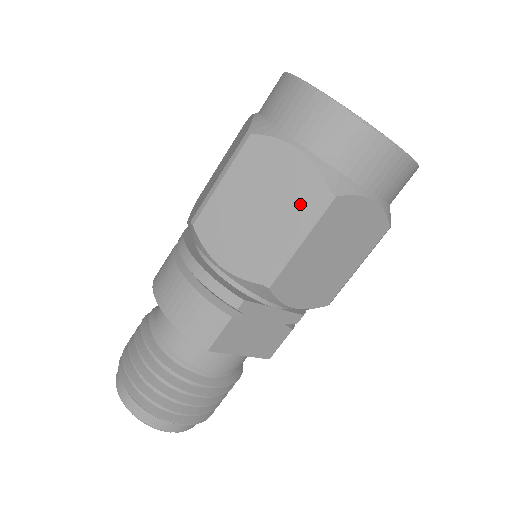
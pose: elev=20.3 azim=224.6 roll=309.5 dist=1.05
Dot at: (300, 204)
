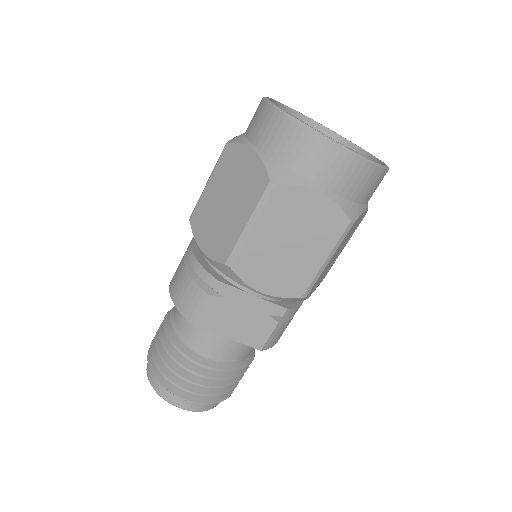
Dot at: (251, 194)
